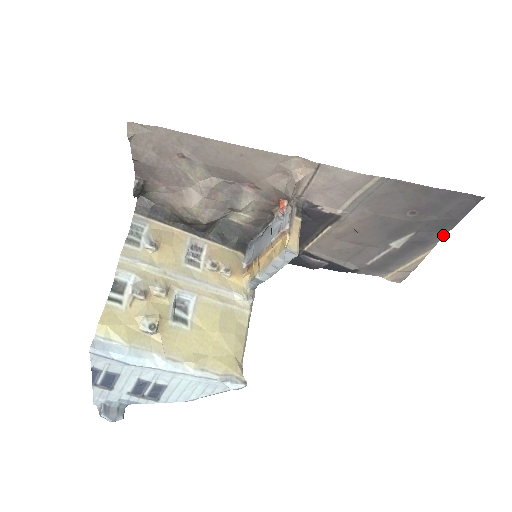
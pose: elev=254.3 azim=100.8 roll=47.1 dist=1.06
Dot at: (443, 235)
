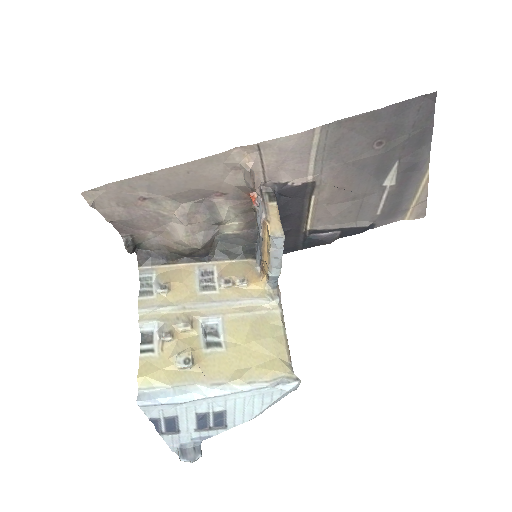
Dot at: (428, 149)
